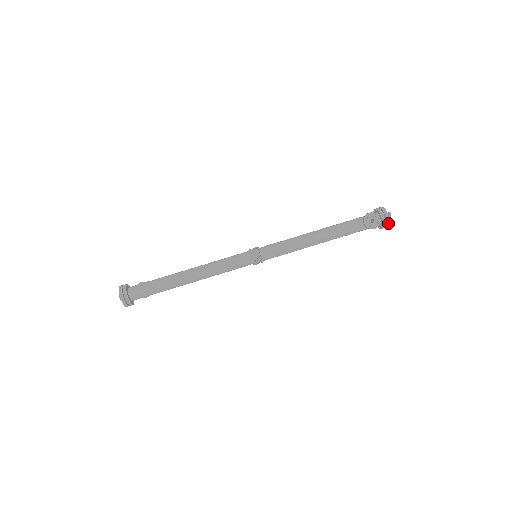
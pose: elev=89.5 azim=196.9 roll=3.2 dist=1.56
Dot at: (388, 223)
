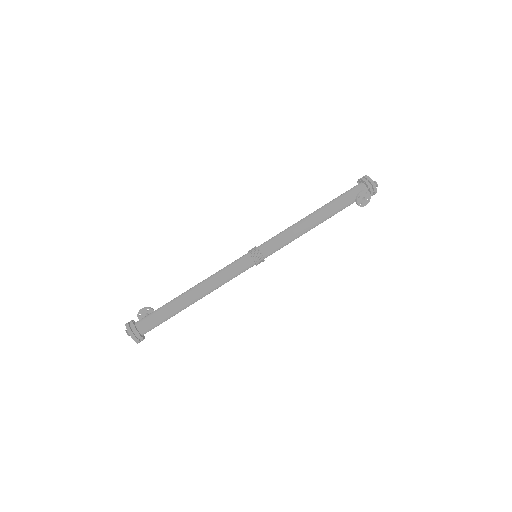
Dot at: (375, 193)
